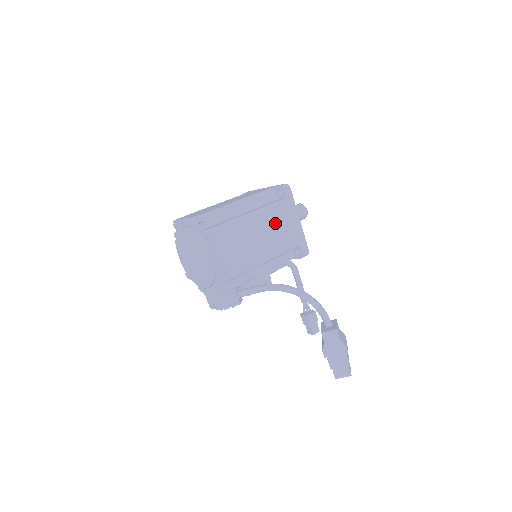
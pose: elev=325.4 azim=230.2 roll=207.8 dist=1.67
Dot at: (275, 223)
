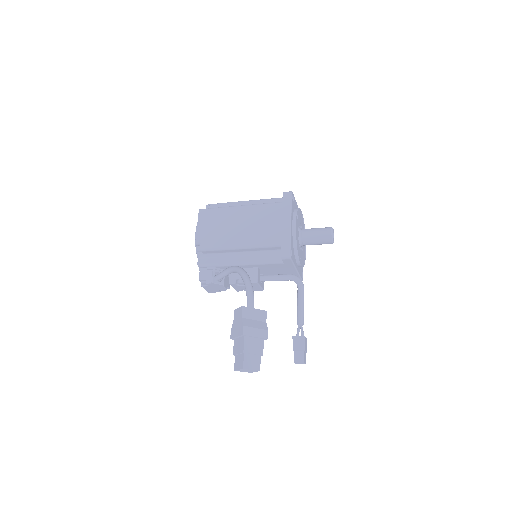
Dot at: (262, 218)
